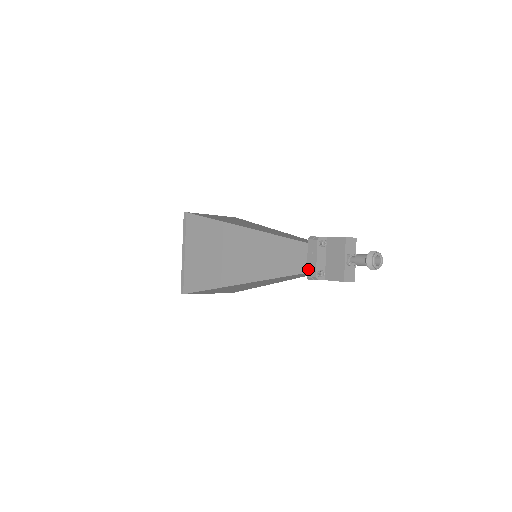
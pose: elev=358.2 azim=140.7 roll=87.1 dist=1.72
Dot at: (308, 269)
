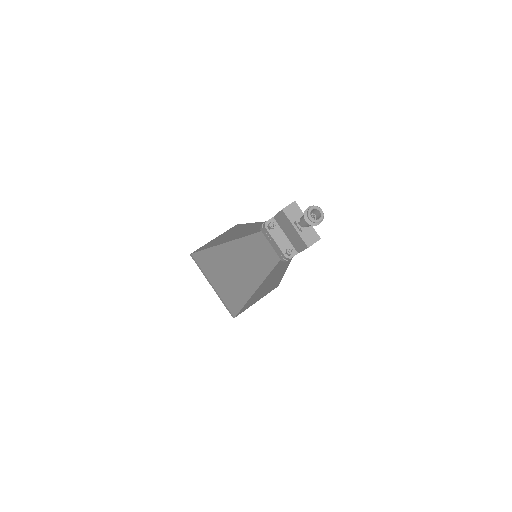
Dot at: (278, 254)
